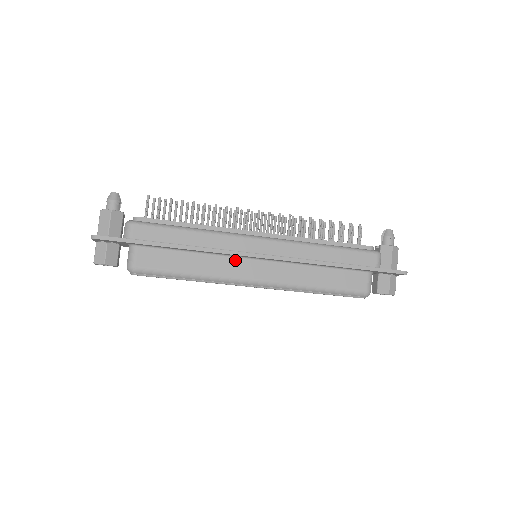
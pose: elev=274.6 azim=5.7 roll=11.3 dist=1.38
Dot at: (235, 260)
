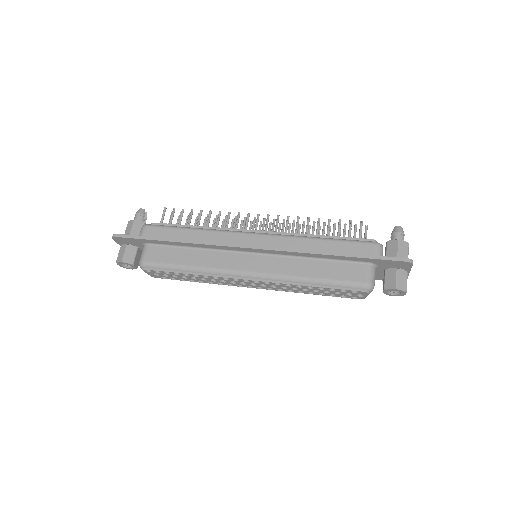
Dot at: (230, 254)
